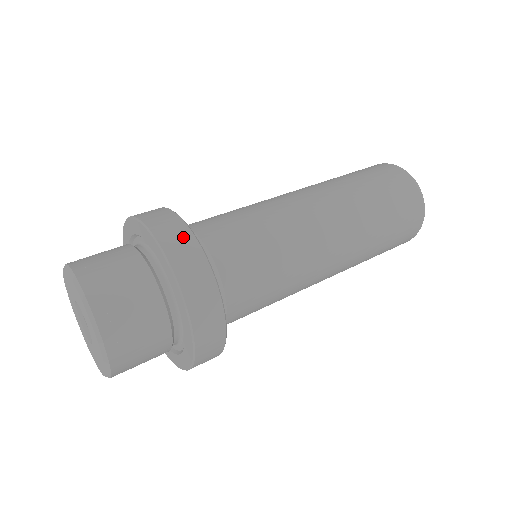
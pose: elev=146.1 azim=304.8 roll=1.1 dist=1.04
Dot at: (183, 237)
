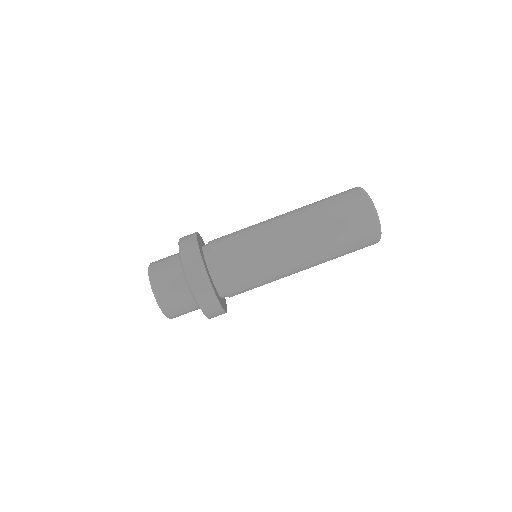
Dot at: (204, 285)
